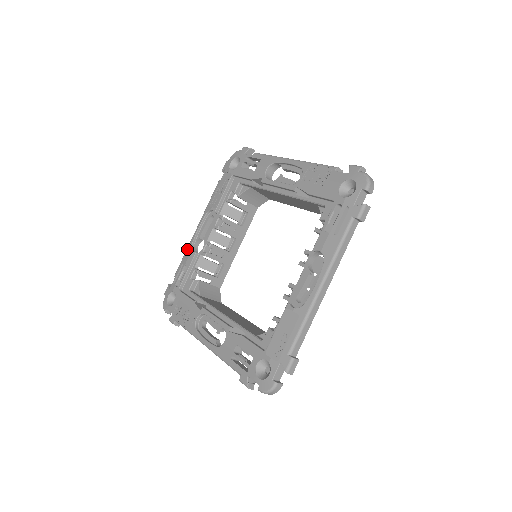
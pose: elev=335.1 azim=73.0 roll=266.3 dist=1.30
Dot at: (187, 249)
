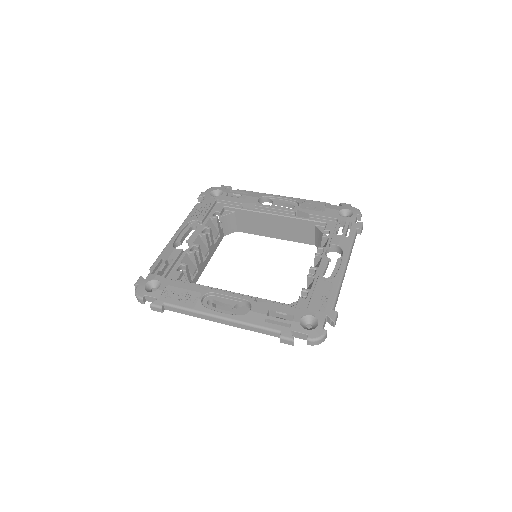
Dot at: (166, 247)
